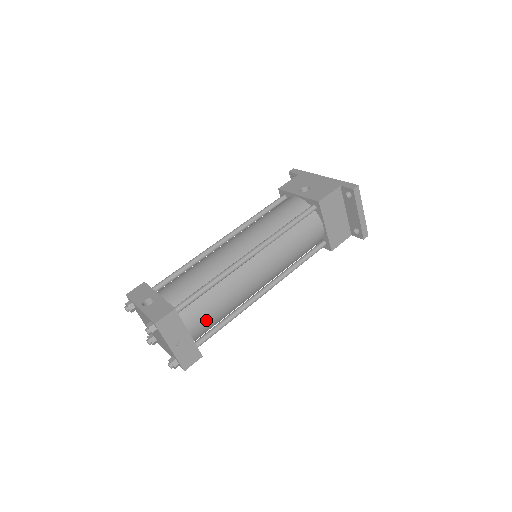
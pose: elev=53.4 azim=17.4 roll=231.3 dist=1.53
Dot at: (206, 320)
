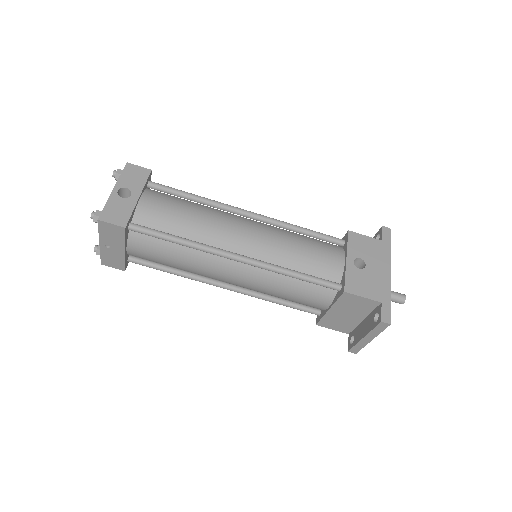
Dot at: (150, 256)
